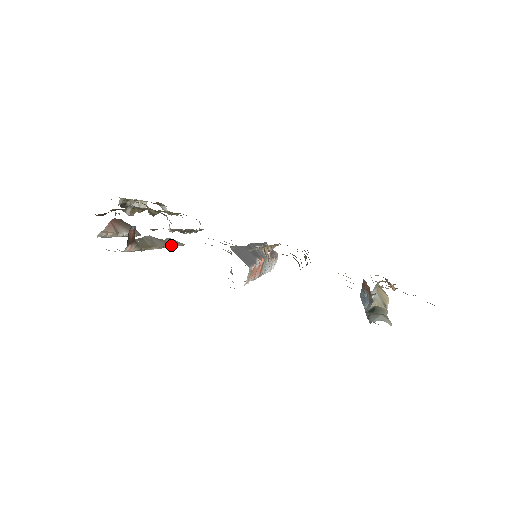
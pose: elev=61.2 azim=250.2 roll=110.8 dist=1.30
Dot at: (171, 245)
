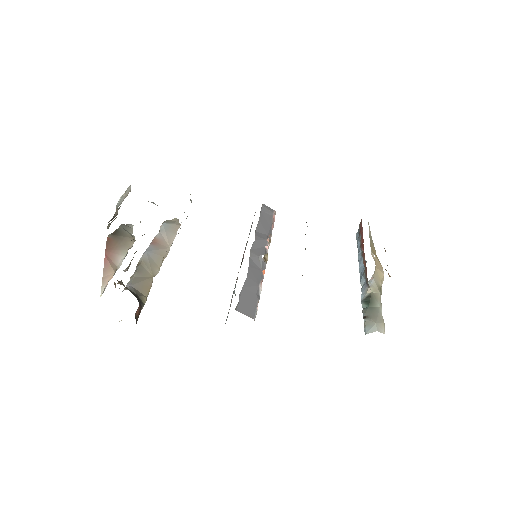
Dot at: (168, 246)
